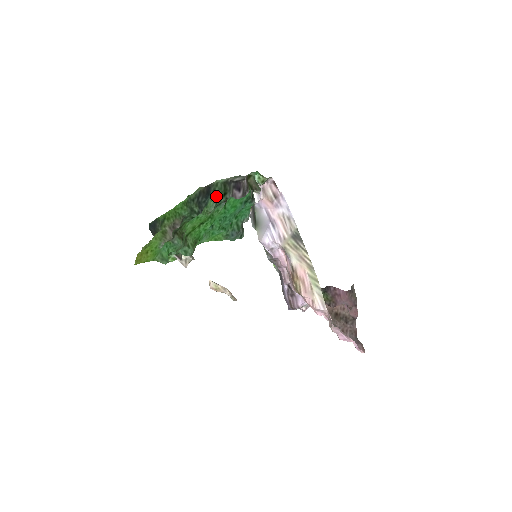
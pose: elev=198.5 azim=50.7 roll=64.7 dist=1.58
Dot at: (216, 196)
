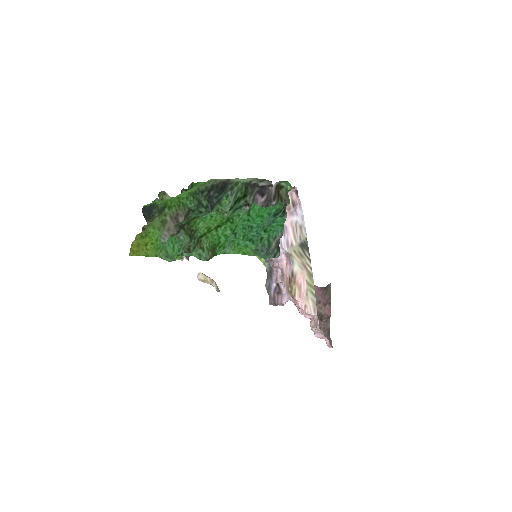
Dot at: (233, 195)
